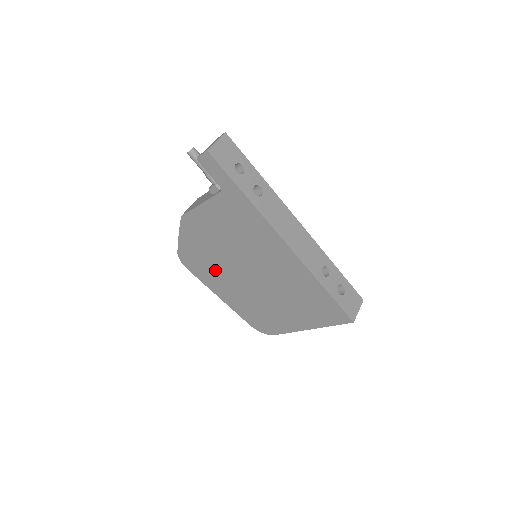
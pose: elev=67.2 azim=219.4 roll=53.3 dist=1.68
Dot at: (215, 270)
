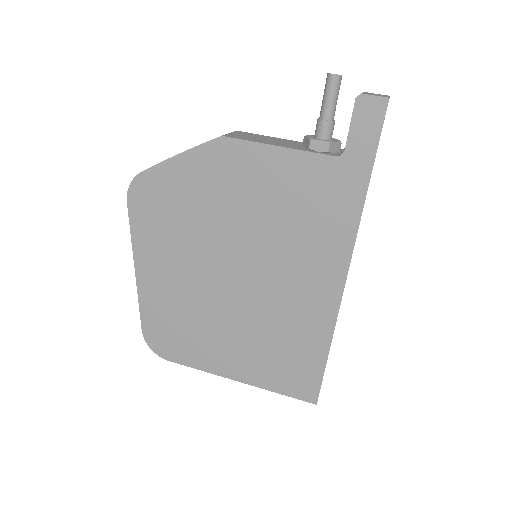
Dot at: (181, 234)
